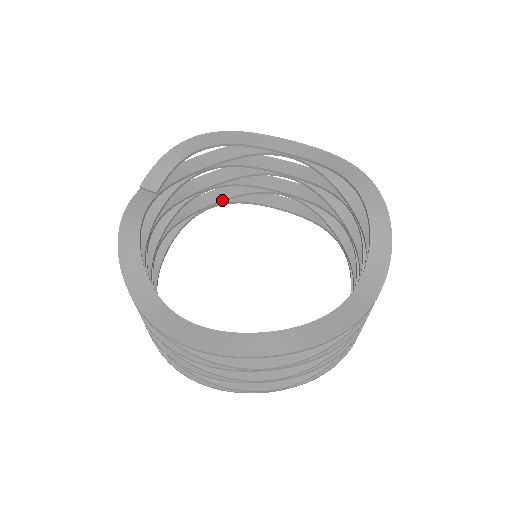
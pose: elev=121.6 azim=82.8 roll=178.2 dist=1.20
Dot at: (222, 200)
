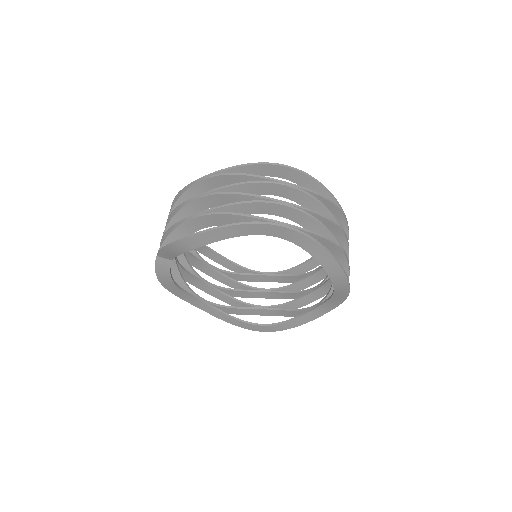
Dot at: occluded
